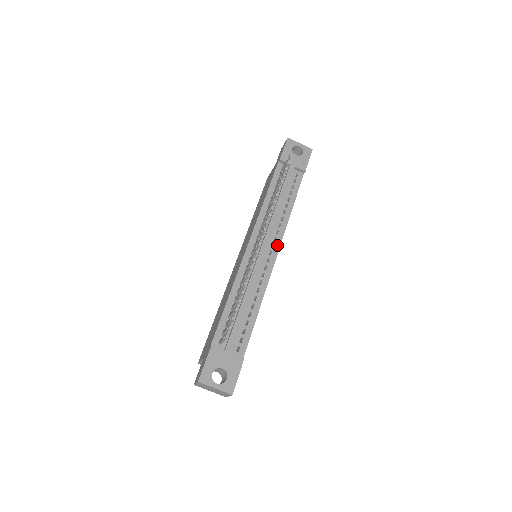
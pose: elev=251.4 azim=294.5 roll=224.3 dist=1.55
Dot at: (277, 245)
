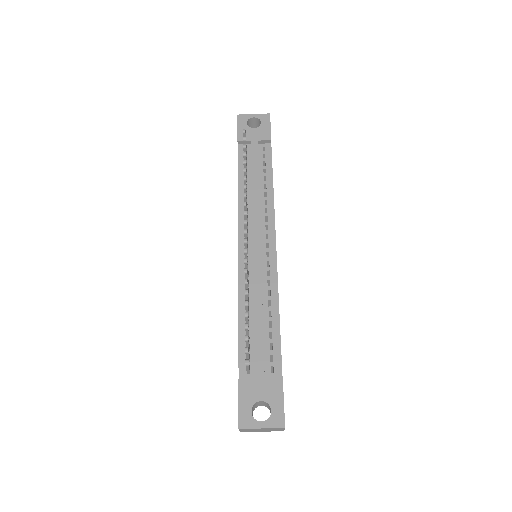
Dot at: (271, 233)
